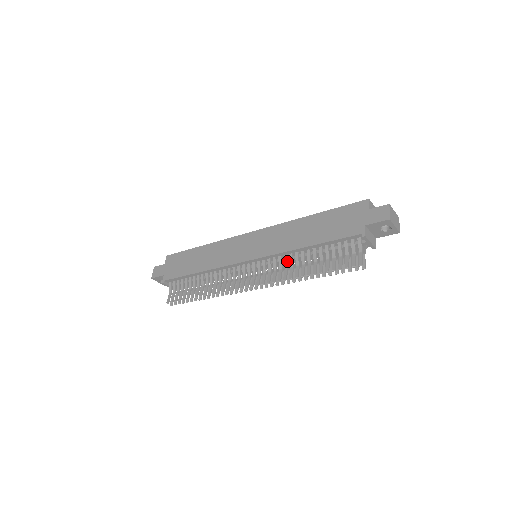
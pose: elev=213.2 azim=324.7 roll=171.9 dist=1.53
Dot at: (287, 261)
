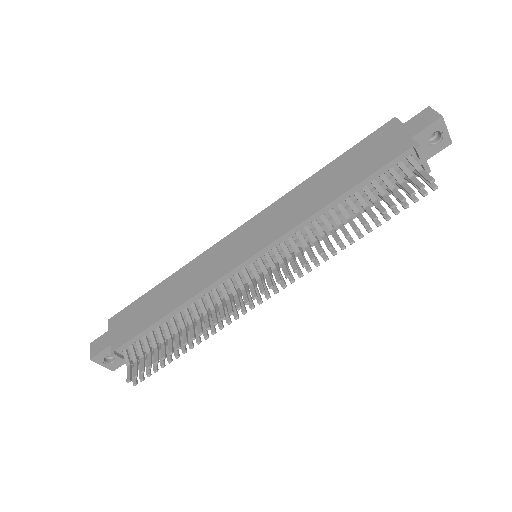
Dot at: (312, 233)
